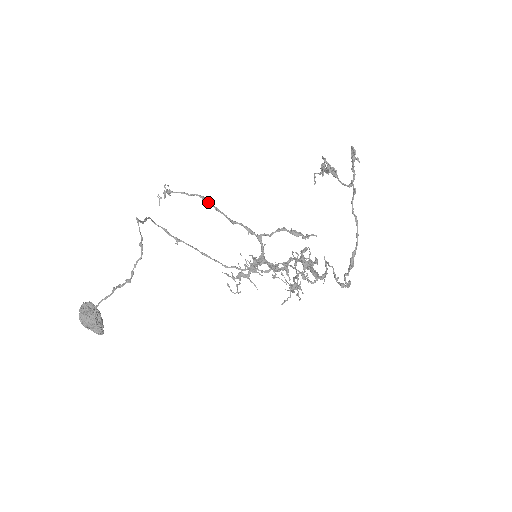
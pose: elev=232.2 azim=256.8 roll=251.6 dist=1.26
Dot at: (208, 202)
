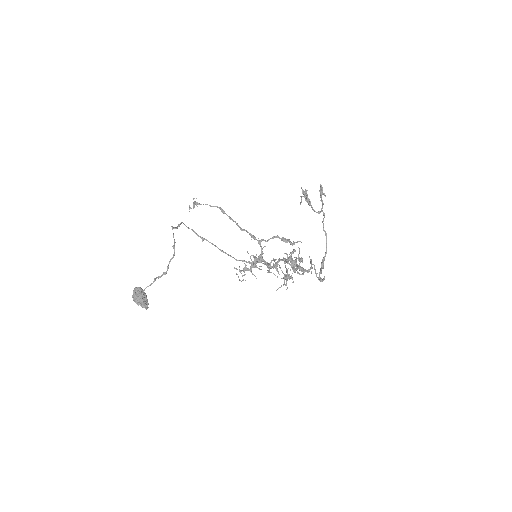
Dot at: (224, 213)
